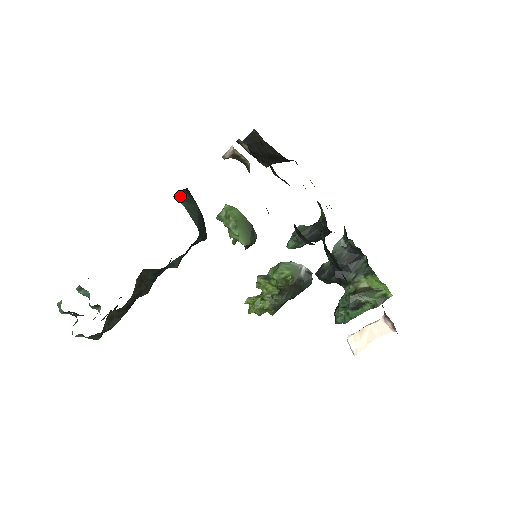
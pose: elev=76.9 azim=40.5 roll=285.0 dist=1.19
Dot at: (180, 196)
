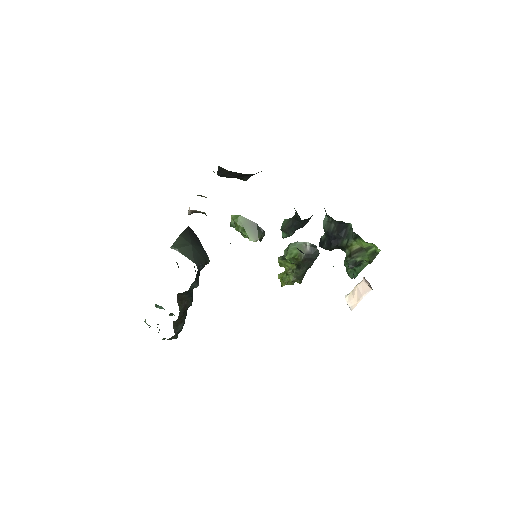
Dot at: (176, 244)
